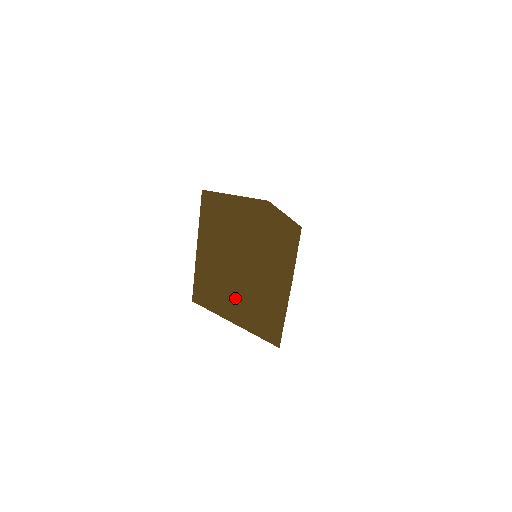
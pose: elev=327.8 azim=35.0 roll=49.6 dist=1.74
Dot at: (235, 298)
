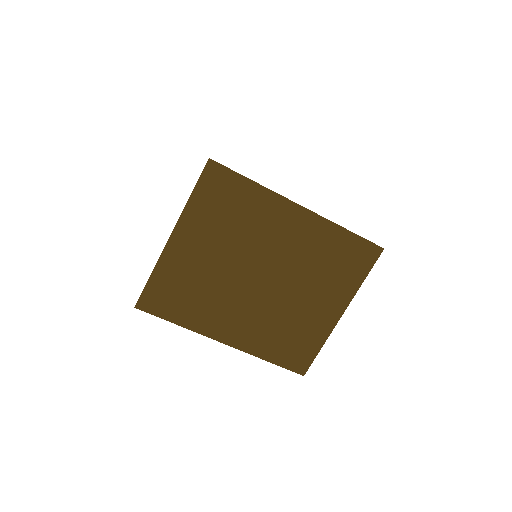
Dot at: (317, 317)
